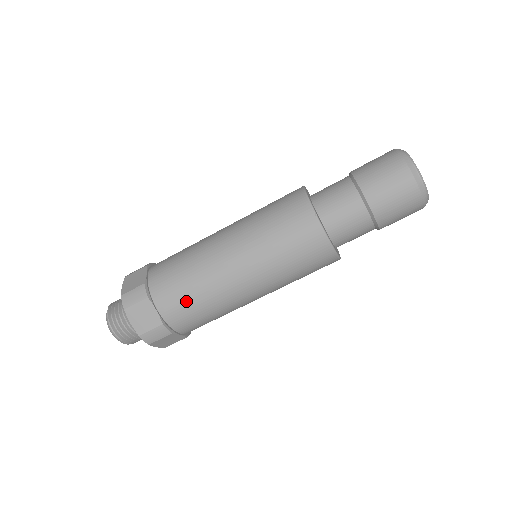
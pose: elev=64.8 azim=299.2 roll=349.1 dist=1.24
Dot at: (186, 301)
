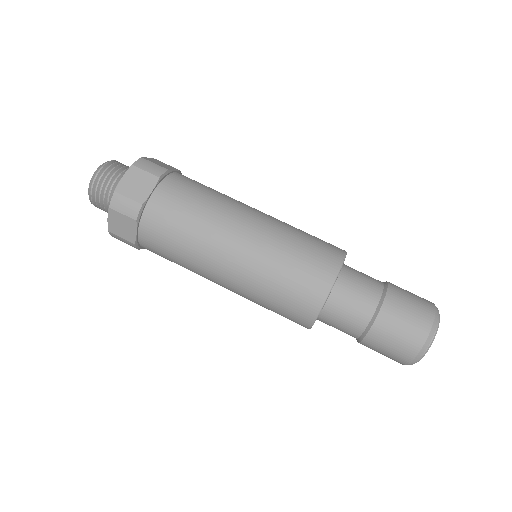
Dot at: (180, 211)
